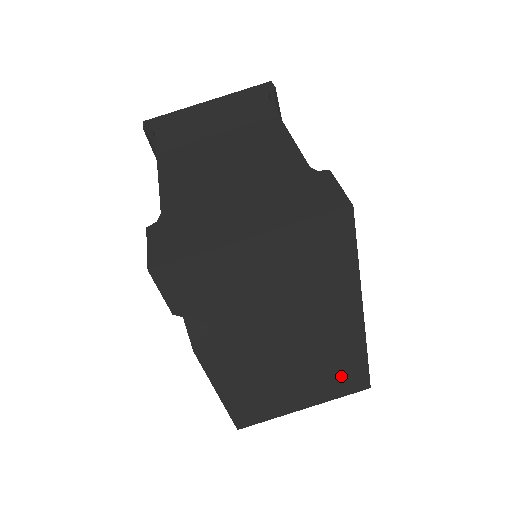
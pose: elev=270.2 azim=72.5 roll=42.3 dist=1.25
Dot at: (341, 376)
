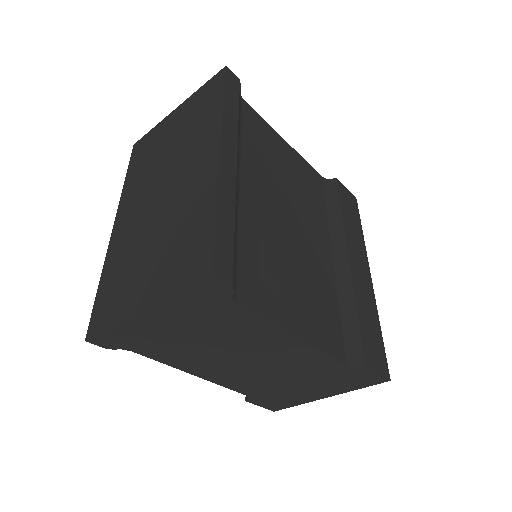
Dot at: occluded
